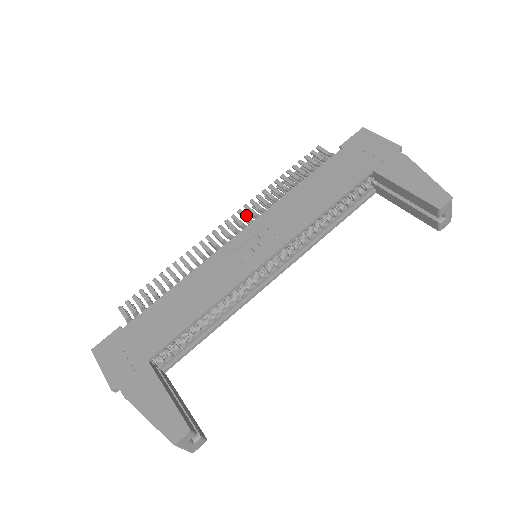
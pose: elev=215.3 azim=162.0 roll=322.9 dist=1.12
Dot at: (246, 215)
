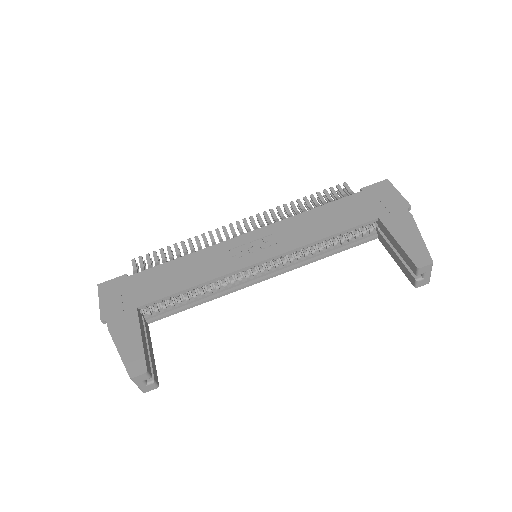
Dot at: (262, 220)
